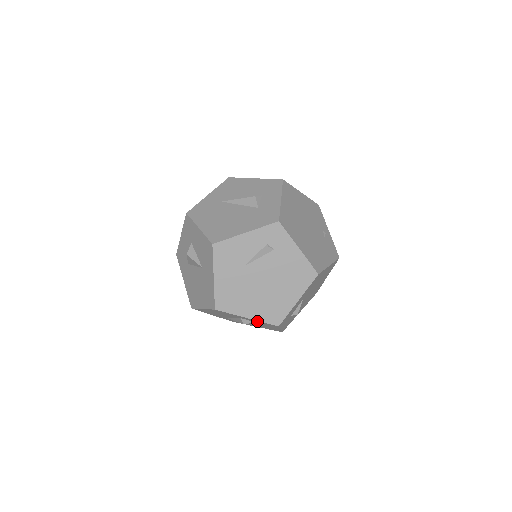
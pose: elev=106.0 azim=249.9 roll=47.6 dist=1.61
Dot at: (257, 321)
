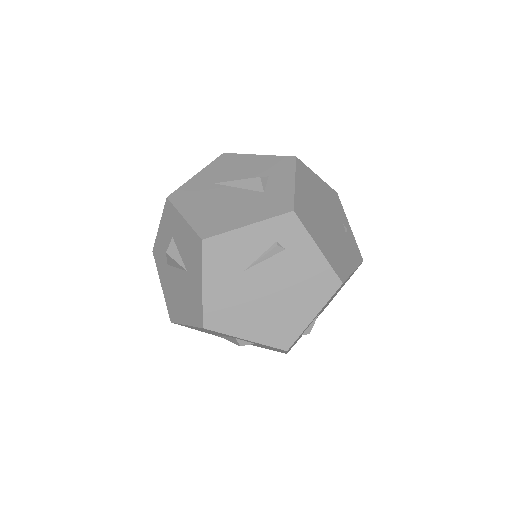
Dot at: occluded
